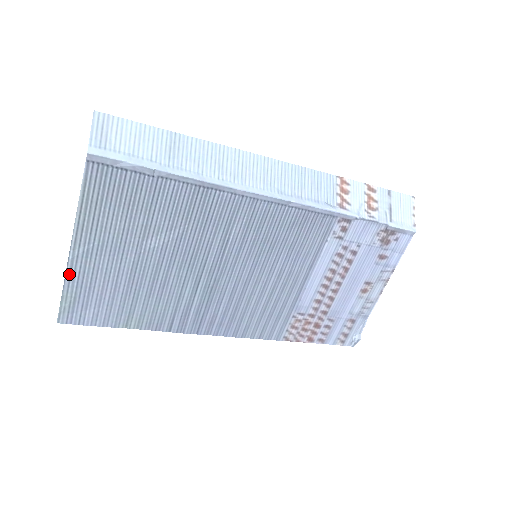
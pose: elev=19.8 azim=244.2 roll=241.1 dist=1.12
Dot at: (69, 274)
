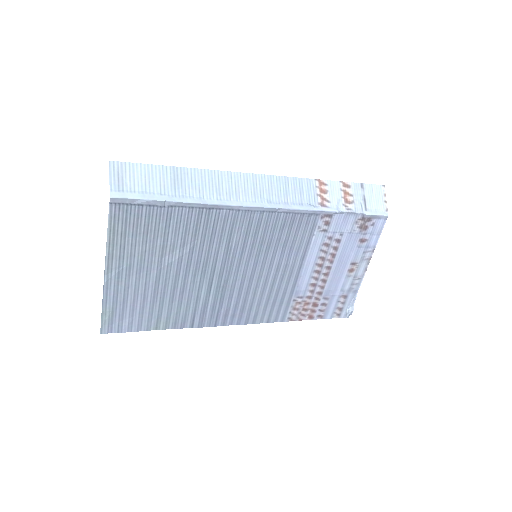
Dot at: (106, 294)
